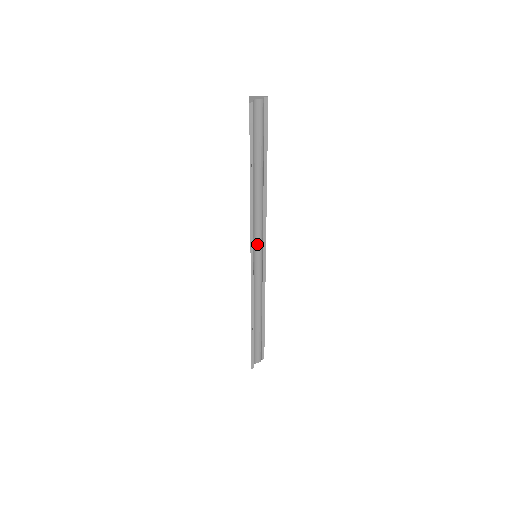
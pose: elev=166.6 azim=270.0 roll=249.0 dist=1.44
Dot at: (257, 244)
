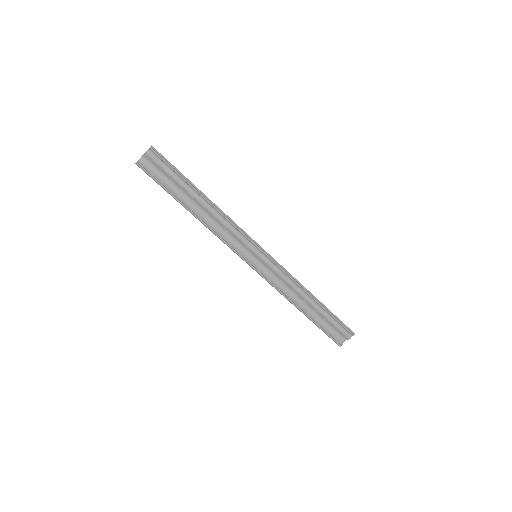
Dot at: (246, 248)
